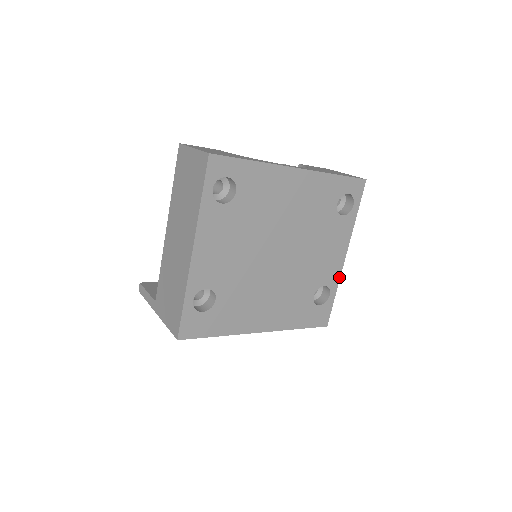
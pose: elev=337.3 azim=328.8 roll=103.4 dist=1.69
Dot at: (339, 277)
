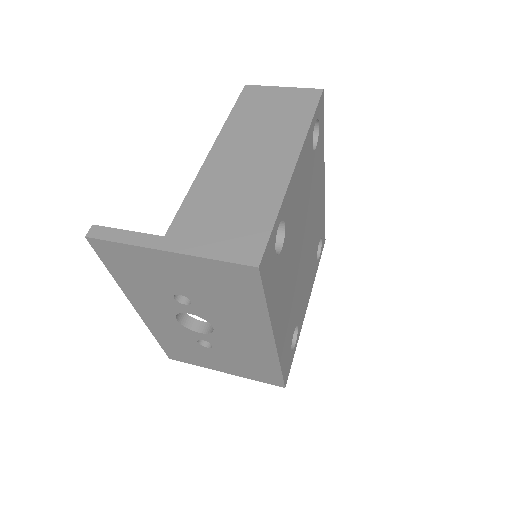
Dot at: (301, 327)
